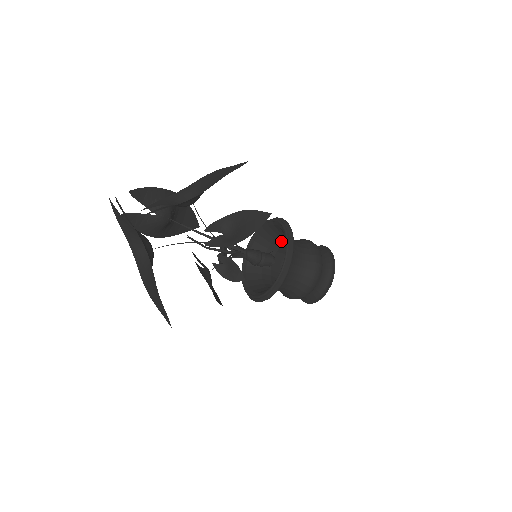
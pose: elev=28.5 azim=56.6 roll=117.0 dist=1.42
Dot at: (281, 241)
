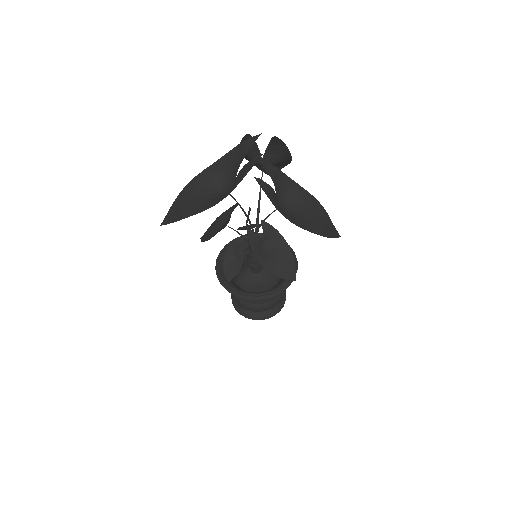
Dot at: occluded
